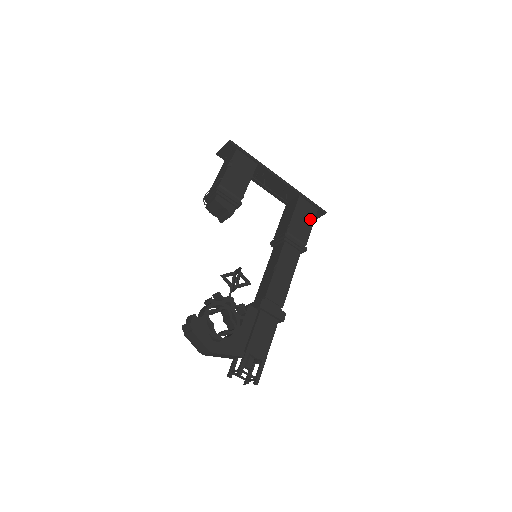
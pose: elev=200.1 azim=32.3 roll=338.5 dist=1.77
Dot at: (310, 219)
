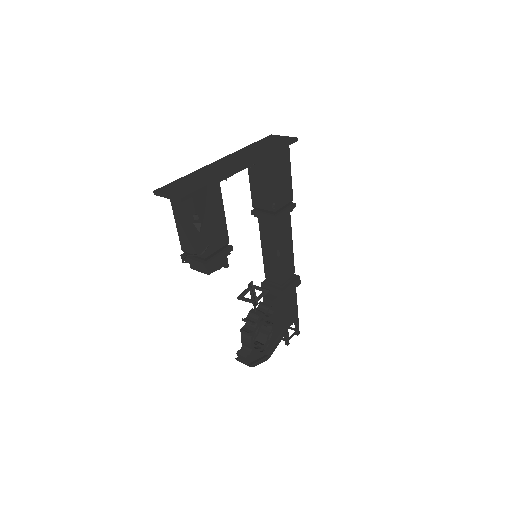
Dot at: (287, 168)
